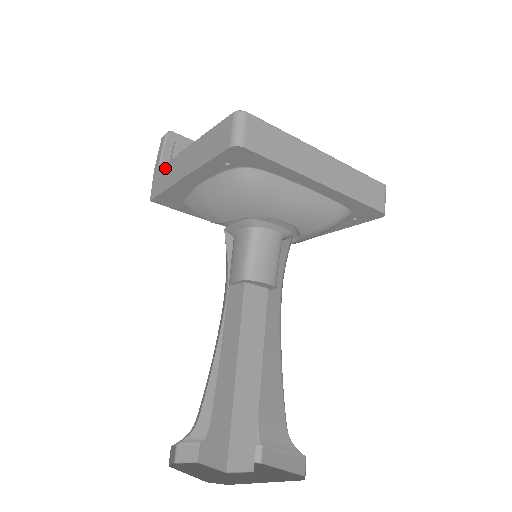
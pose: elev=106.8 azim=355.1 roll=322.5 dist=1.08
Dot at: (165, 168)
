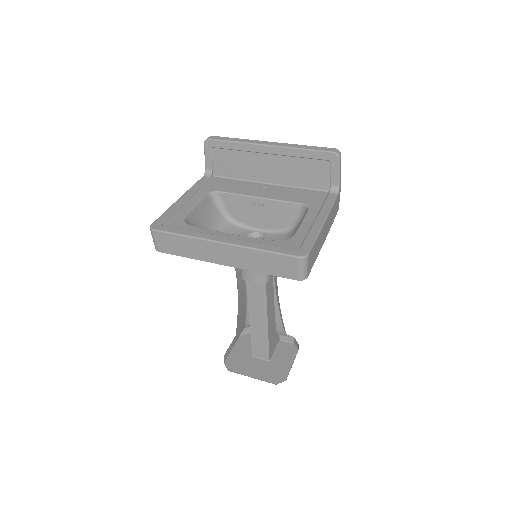
Dot at: occluded
